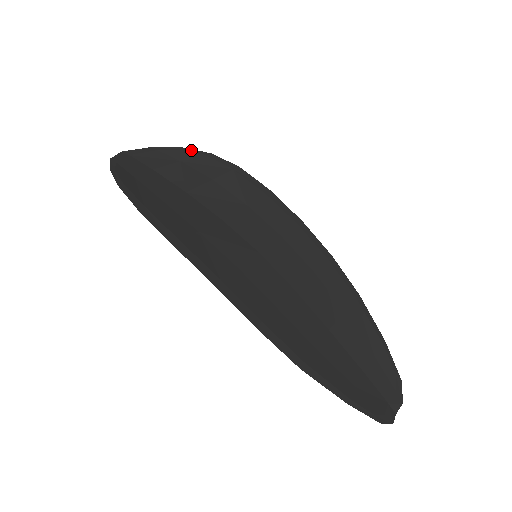
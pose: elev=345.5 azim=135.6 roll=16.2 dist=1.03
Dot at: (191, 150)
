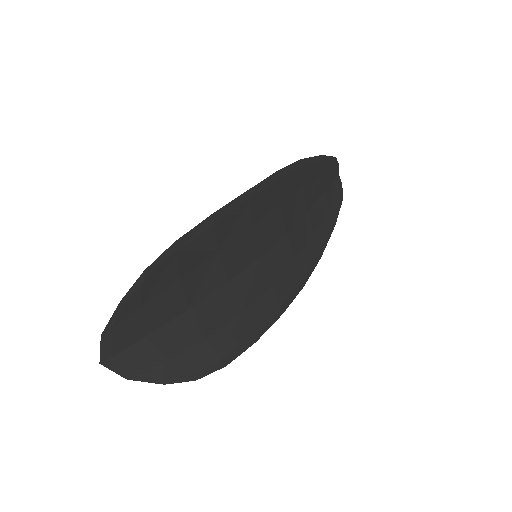
Dot at: (129, 293)
